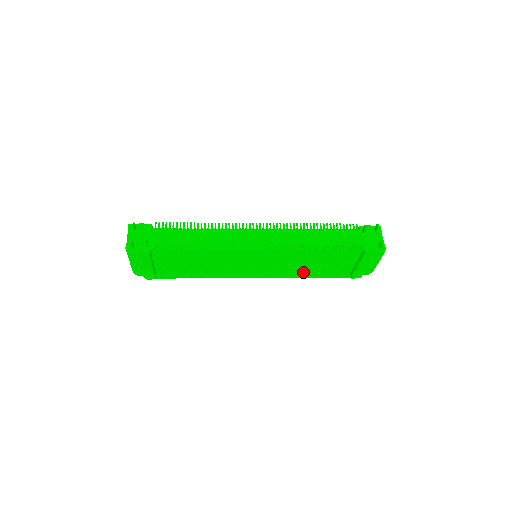
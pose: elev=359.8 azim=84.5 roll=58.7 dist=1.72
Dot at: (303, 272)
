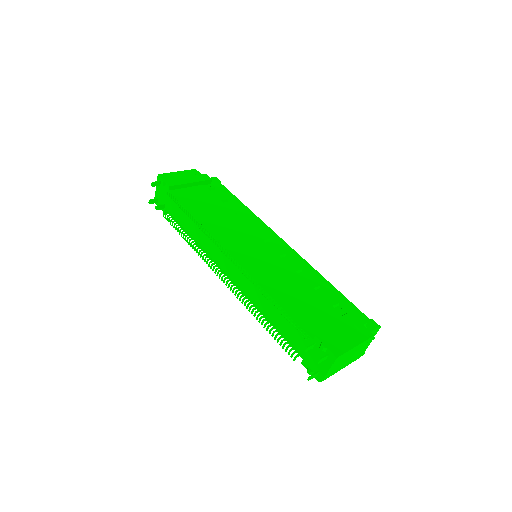
Dot at: occluded
